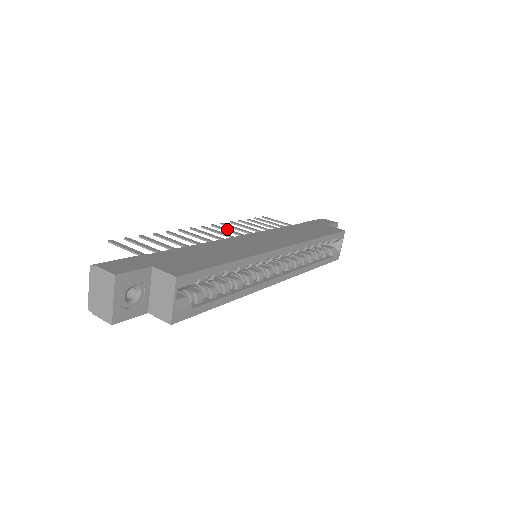
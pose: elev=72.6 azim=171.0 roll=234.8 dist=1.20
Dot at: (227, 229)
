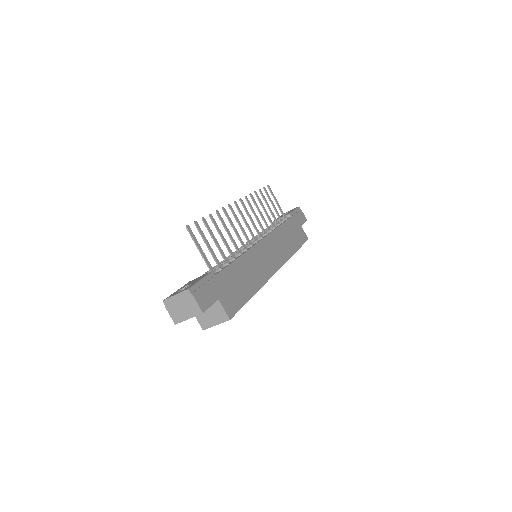
Dot at: occluded
